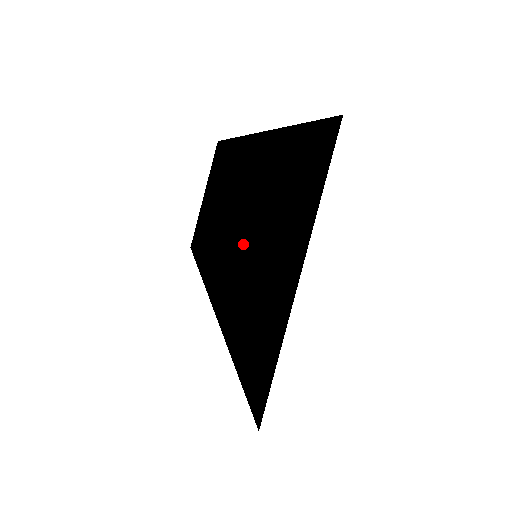
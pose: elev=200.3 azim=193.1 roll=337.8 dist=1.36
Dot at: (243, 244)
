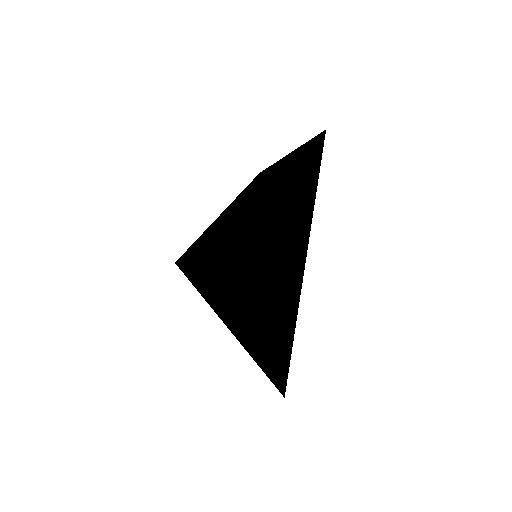
Dot at: (274, 251)
